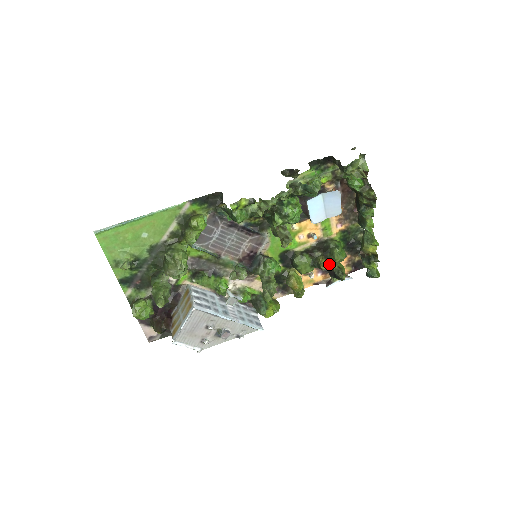
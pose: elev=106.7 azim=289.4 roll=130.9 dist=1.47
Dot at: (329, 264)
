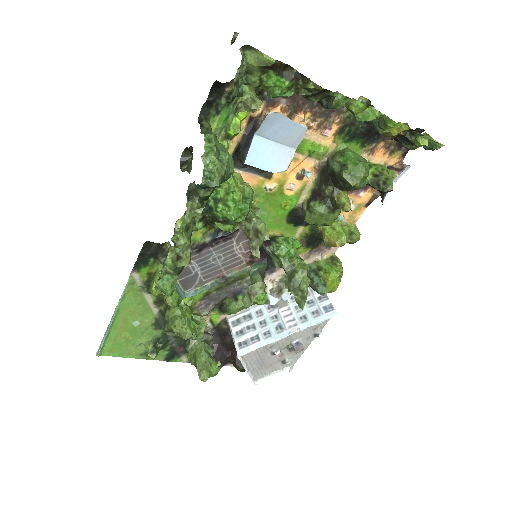
Dot at: occluded
